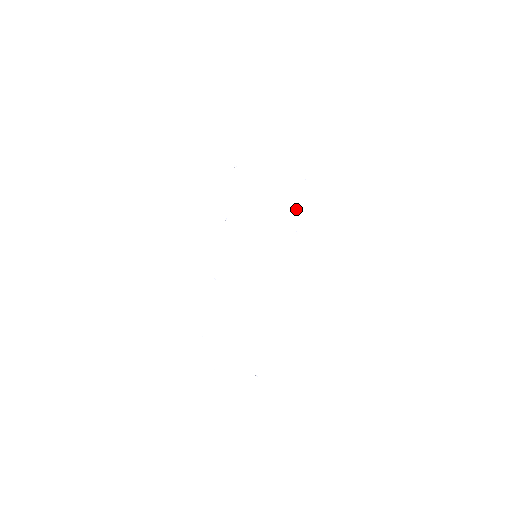
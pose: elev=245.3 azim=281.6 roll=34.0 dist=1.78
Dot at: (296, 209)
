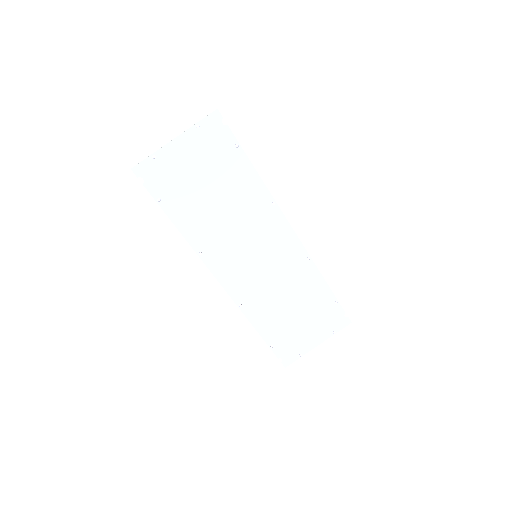
Dot at: (254, 182)
